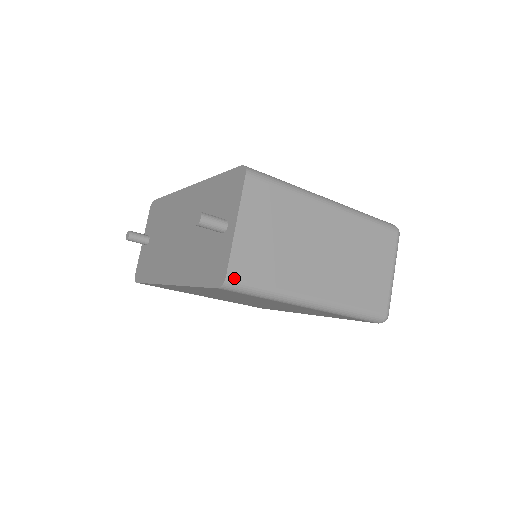
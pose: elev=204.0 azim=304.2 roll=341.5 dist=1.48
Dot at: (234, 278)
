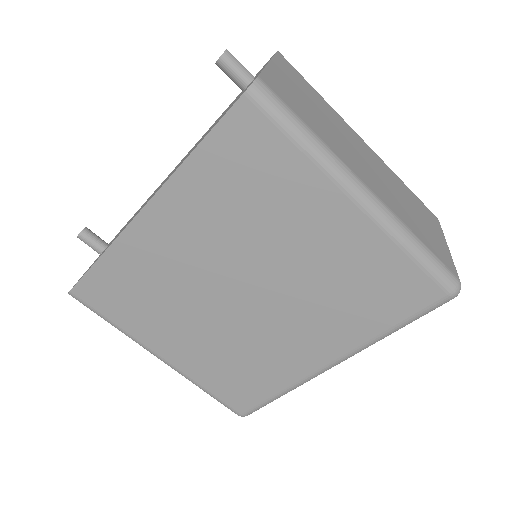
Dot at: (268, 86)
